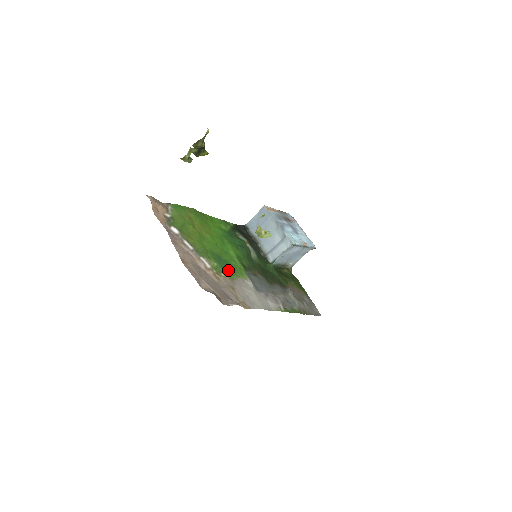
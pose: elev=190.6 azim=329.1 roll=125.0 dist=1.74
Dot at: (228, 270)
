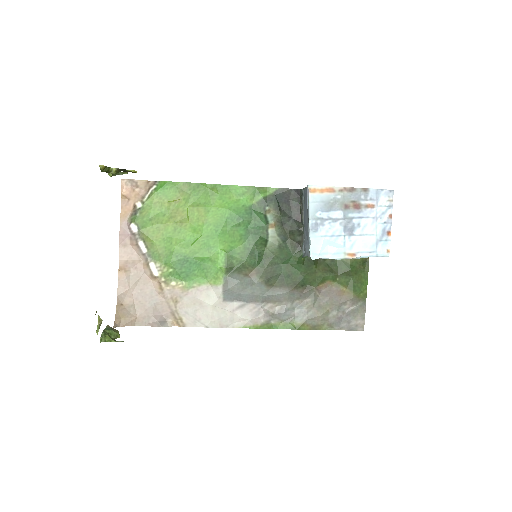
Dot at: (190, 275)
